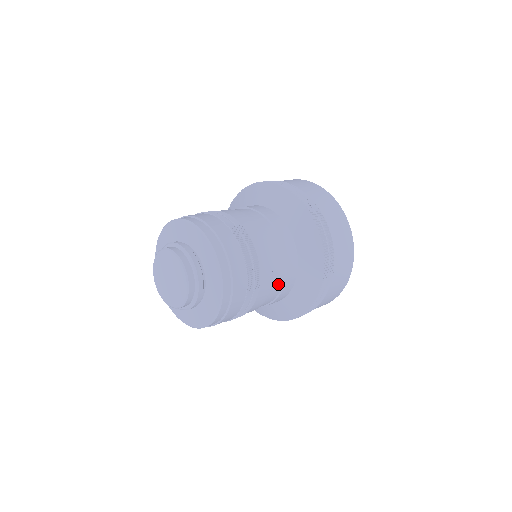
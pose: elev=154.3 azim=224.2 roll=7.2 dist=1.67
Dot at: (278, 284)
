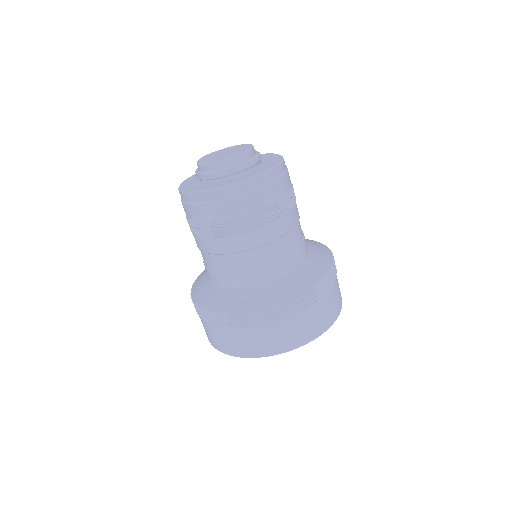
Dot at: (293, 241)
